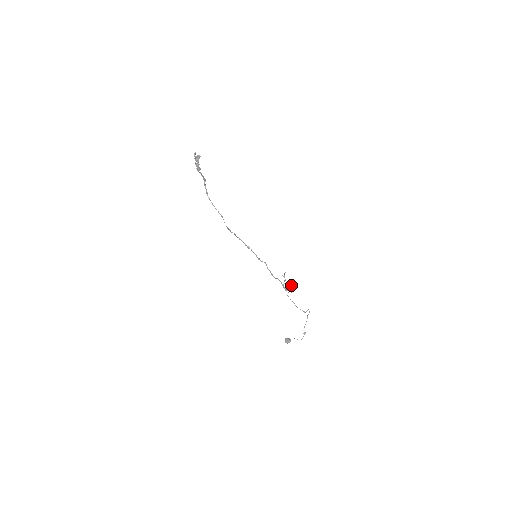
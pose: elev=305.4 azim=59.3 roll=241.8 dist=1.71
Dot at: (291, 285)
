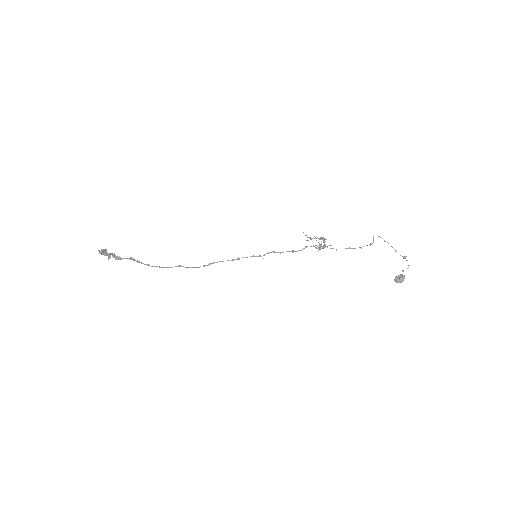
Dot at: occluded
